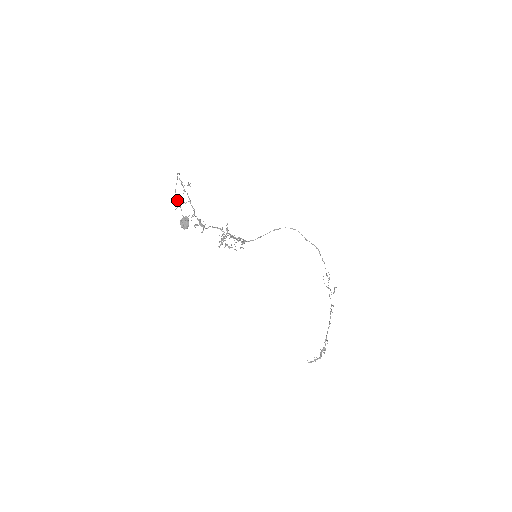
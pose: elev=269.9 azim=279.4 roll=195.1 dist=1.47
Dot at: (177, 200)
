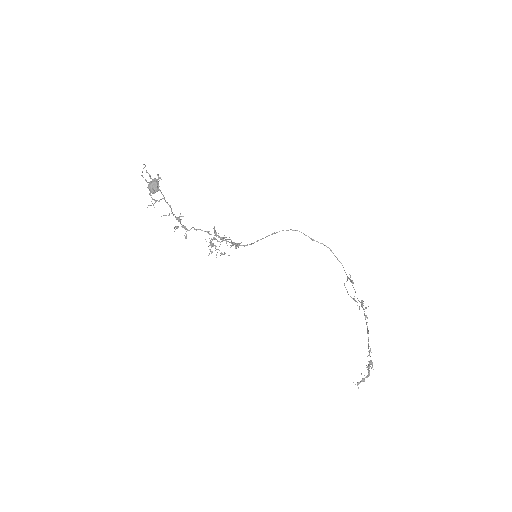
Dot at: occluded
